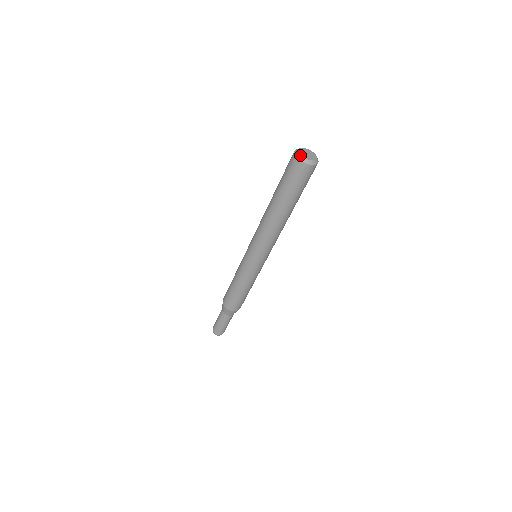
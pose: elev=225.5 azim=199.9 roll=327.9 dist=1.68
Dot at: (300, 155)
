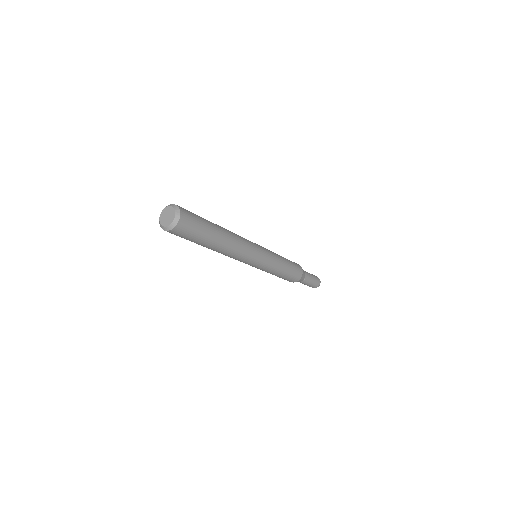
Dot at: (165, 227)
